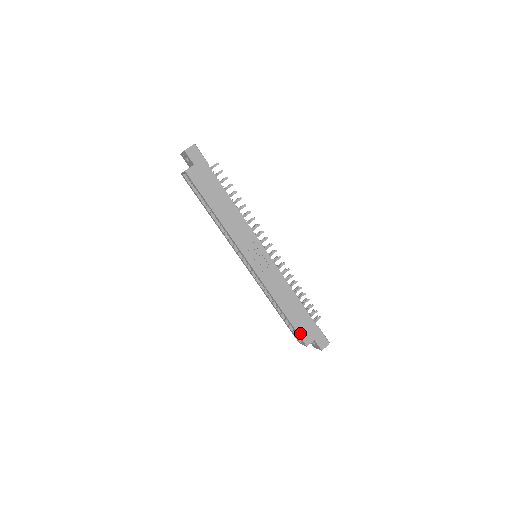
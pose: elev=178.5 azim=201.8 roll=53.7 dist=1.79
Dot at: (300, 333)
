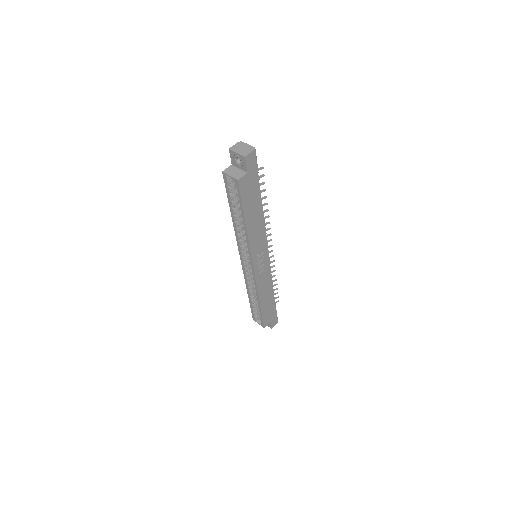
Dot at: (264, 319)
